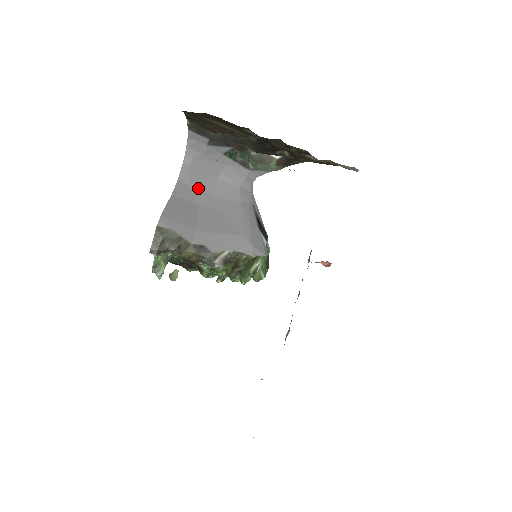
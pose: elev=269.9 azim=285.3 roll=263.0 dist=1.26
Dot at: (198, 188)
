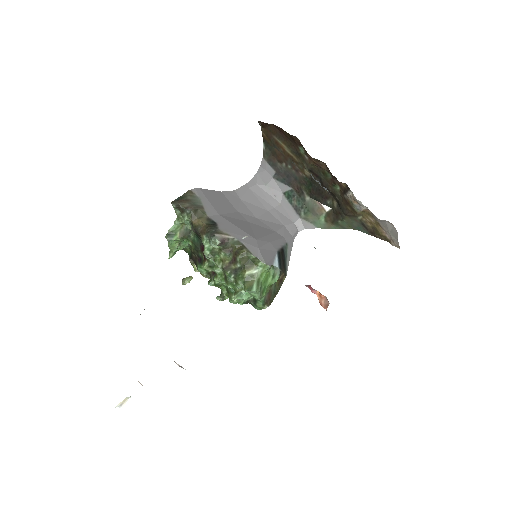
Dot at: (247, 205)
